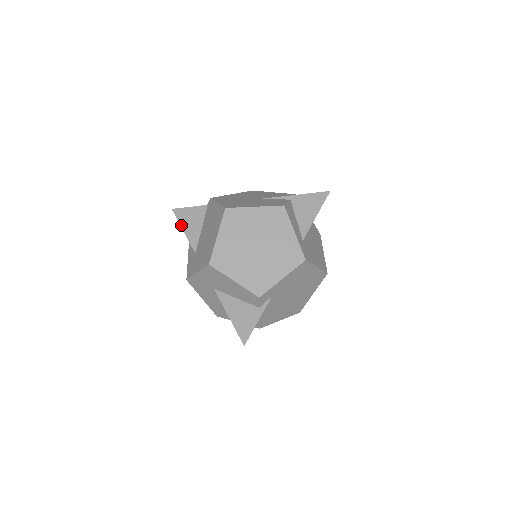
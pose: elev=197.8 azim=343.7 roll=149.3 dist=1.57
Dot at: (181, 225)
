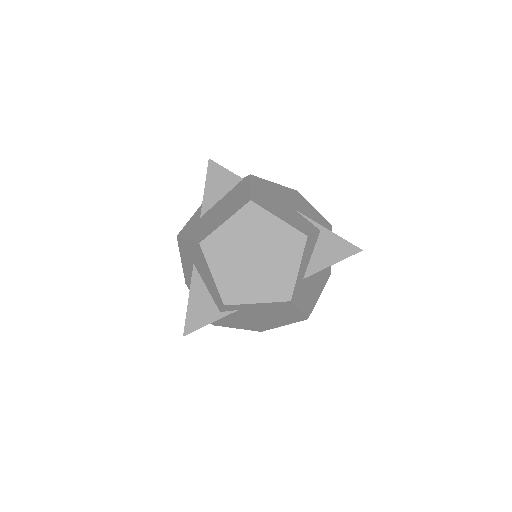
Dot at: (206, 180)
